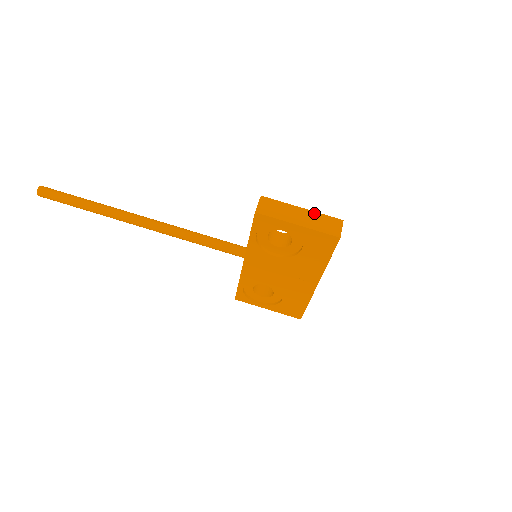
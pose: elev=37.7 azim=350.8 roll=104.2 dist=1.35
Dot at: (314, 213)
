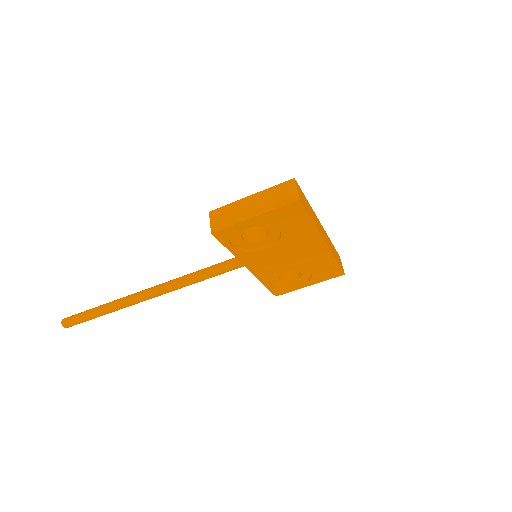
Dot at: (263, 192)
